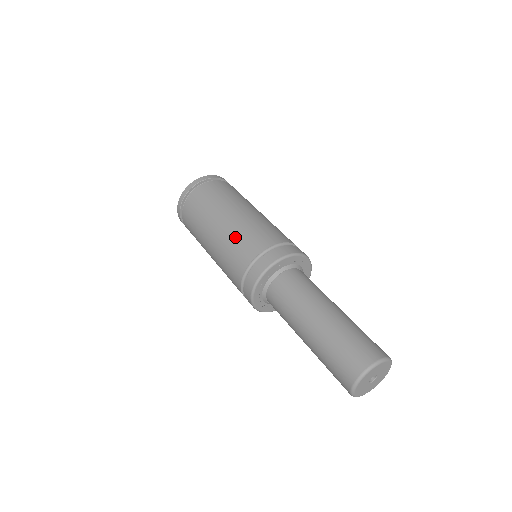
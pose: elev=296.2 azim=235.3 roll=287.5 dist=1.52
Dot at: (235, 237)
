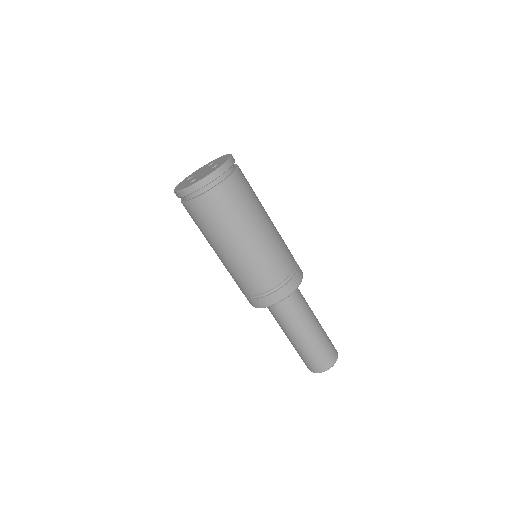
Dot at: (250, 267)
